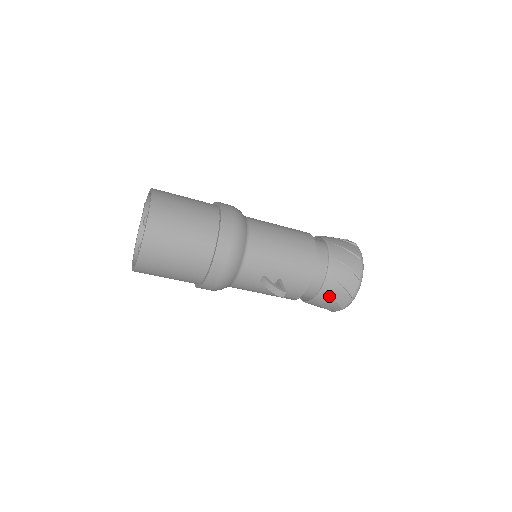
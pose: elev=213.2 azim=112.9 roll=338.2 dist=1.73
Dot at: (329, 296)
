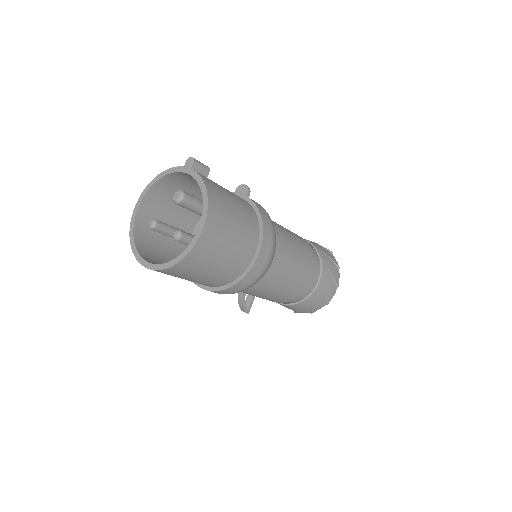
Dot at: occluded
